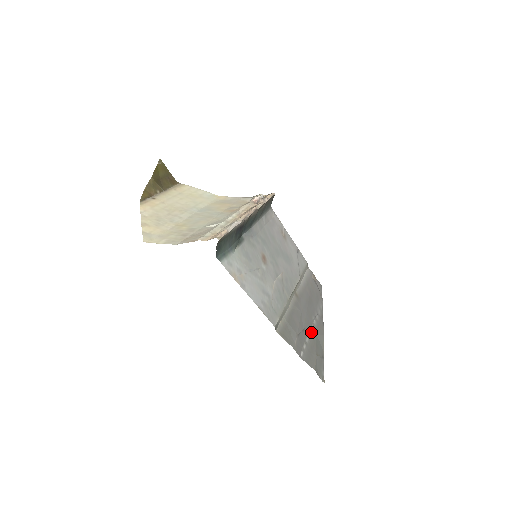
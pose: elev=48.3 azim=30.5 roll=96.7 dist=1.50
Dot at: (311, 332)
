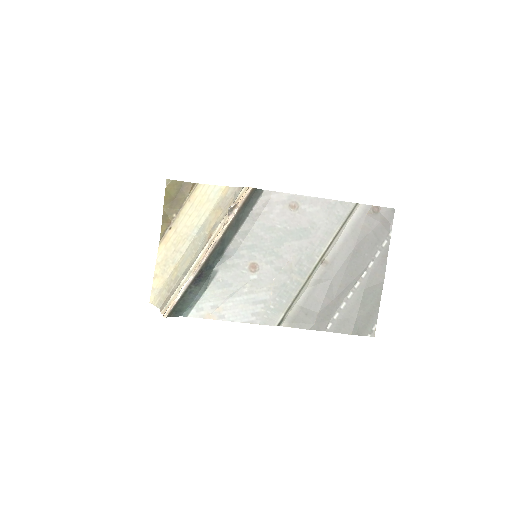
Dot at: (353, 292)
